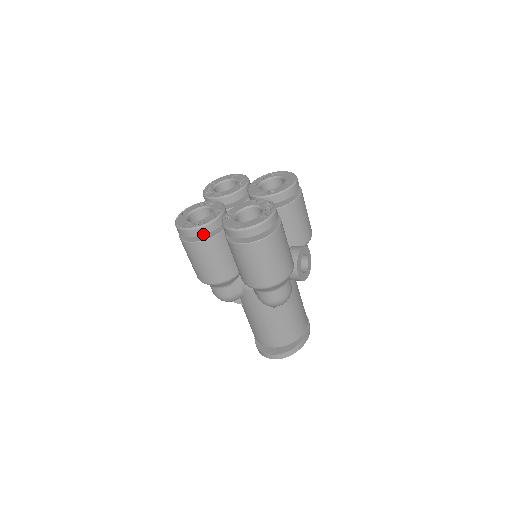
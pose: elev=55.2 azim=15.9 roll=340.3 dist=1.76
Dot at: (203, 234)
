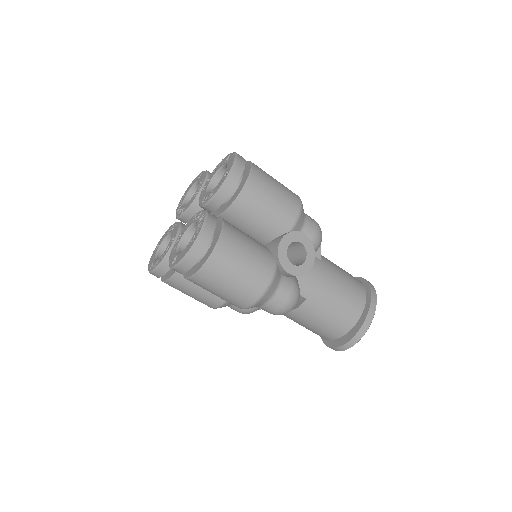
Dot at: (166, 272)
